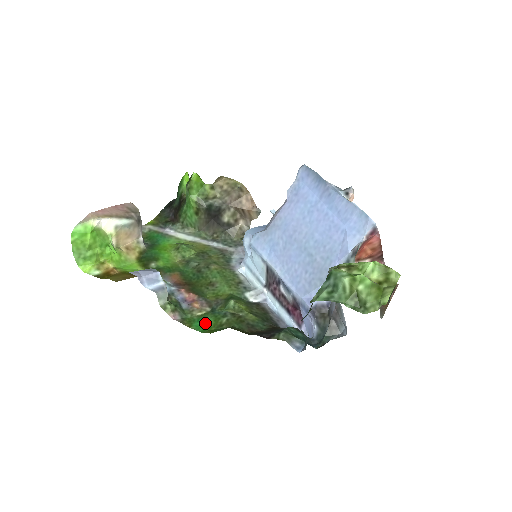
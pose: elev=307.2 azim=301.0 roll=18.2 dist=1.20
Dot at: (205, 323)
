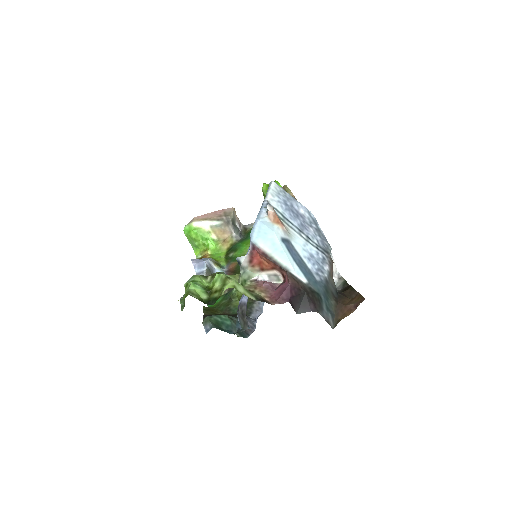
Dot at: (216, 301)
